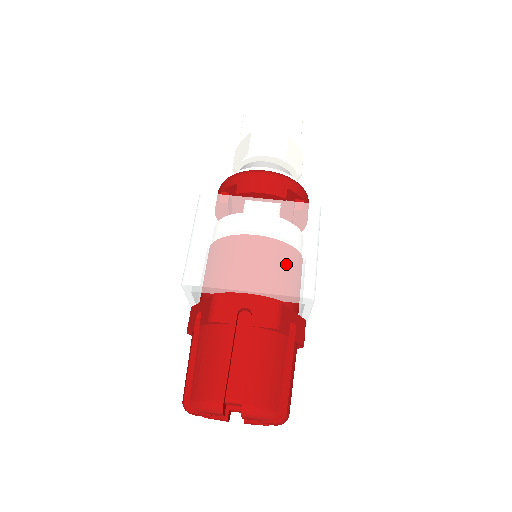
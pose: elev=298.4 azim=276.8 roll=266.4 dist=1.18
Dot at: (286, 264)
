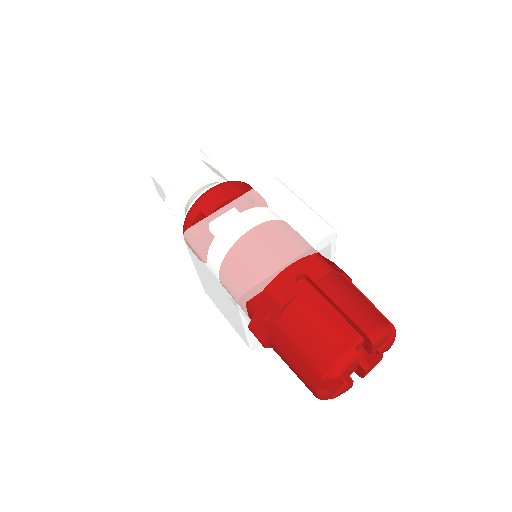
Dot at: (295, 225)
